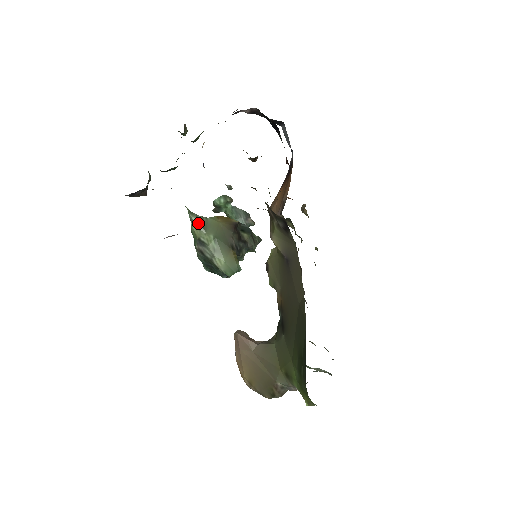
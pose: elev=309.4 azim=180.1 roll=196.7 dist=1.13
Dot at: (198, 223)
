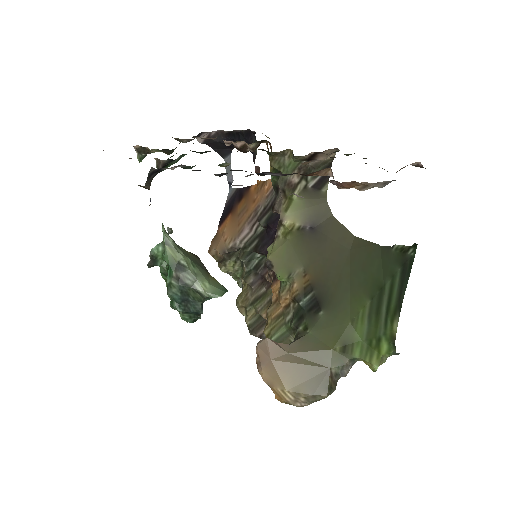
Dot at: (174, 245)
